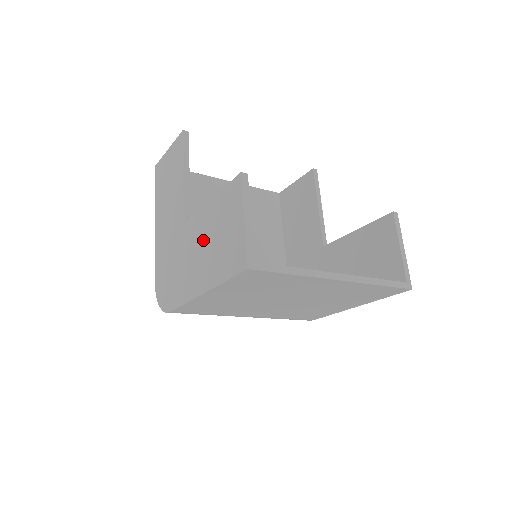
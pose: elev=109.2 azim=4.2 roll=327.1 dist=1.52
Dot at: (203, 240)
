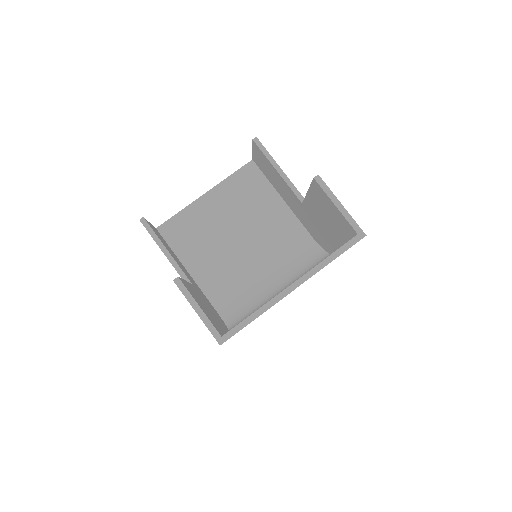
Dot at: occluded
